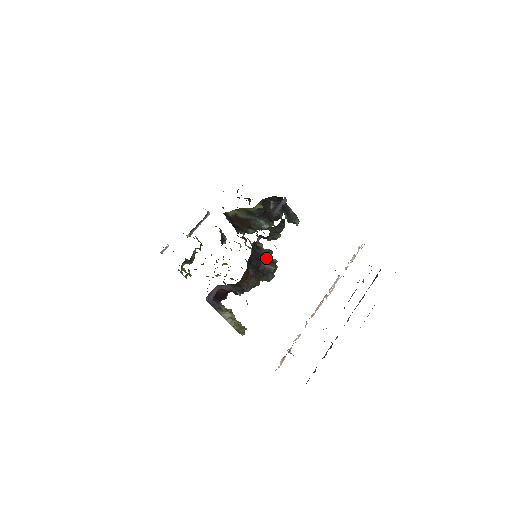
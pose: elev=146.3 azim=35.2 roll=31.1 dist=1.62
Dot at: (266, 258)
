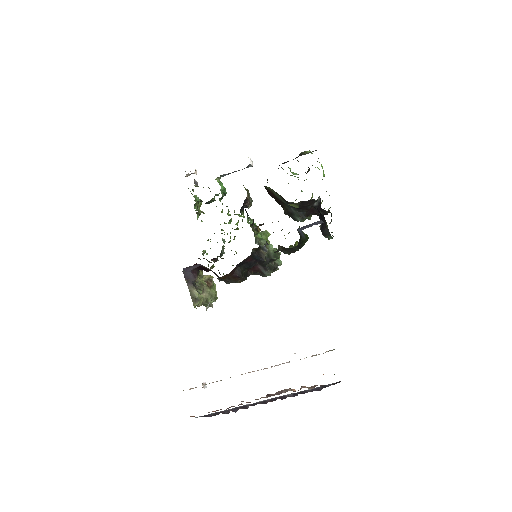
Dot at: (265, 264)
